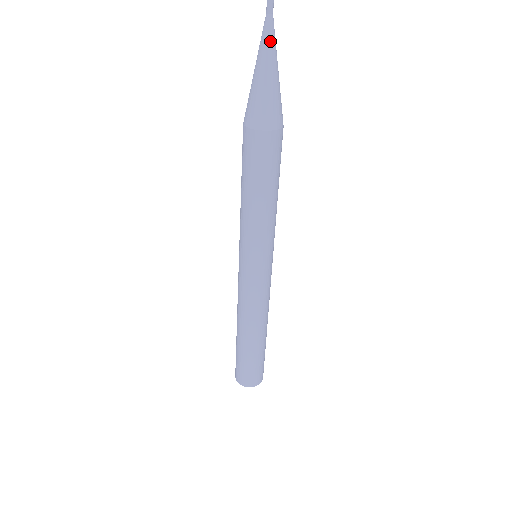
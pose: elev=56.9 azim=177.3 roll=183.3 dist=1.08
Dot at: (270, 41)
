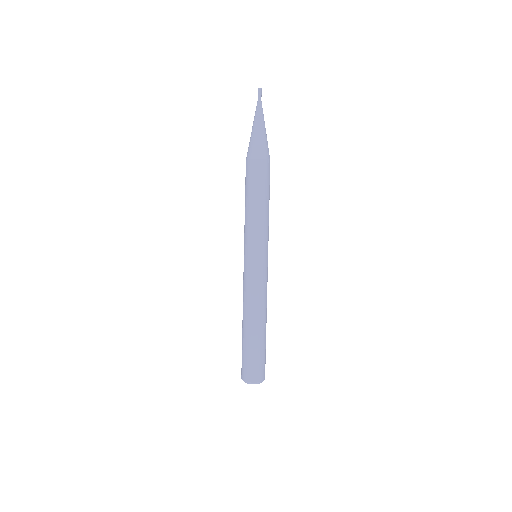
Dot at: (260, 112)
